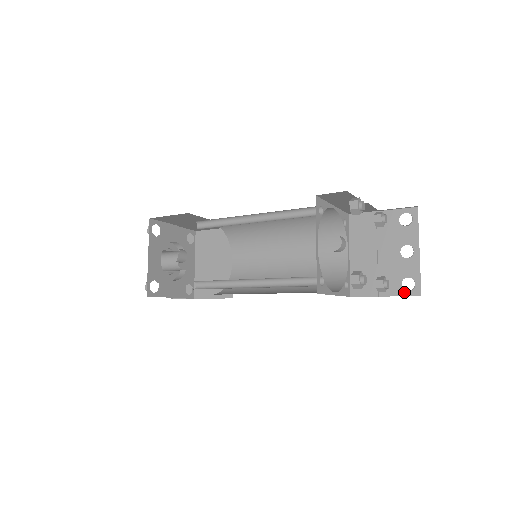
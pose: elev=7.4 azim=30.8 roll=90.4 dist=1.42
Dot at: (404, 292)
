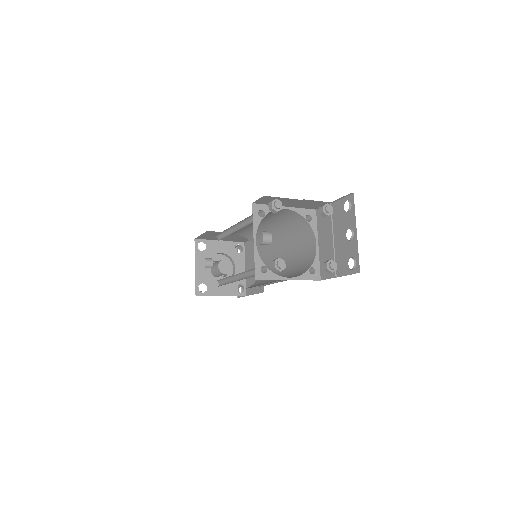
Dot at: (350, 271)
